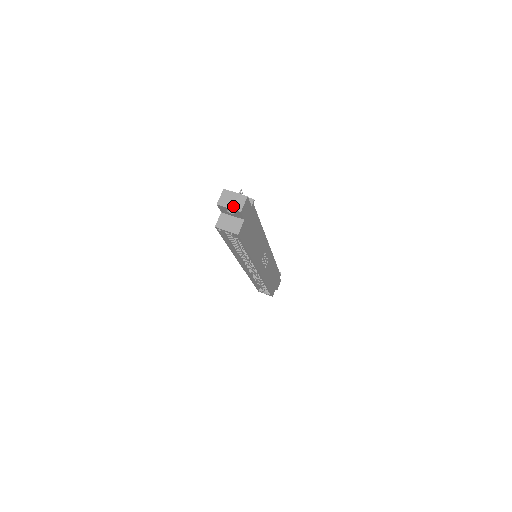
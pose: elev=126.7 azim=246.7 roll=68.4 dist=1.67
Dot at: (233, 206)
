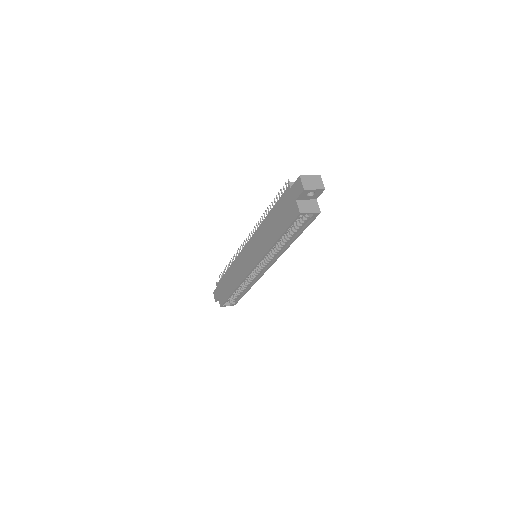
Dot at: (317, 187)
